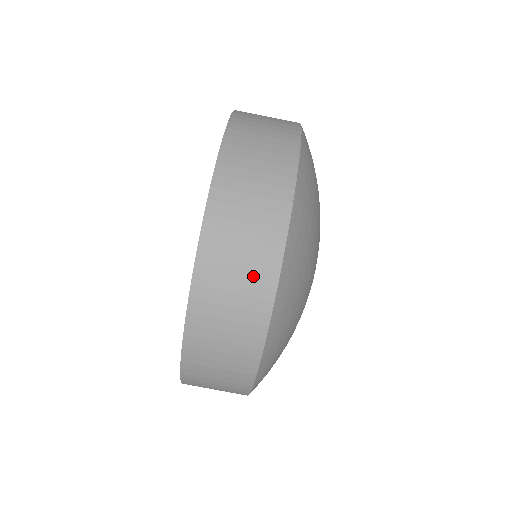
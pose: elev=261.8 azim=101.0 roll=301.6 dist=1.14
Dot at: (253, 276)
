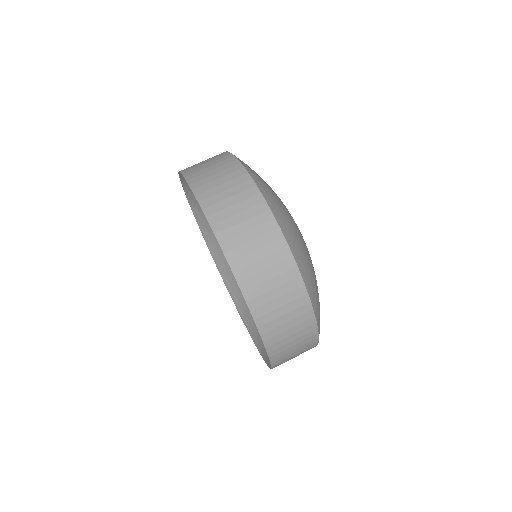
Dot at: (230, 177)
